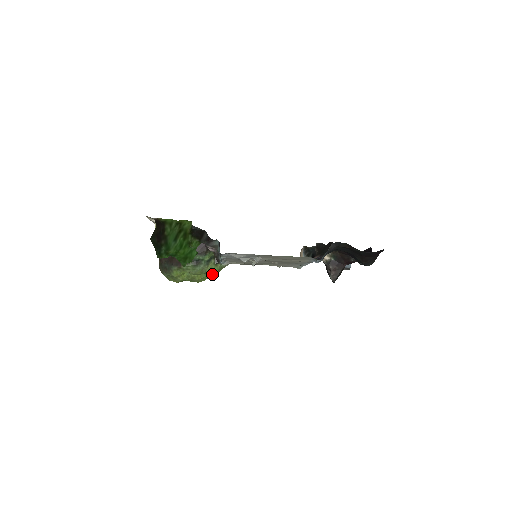
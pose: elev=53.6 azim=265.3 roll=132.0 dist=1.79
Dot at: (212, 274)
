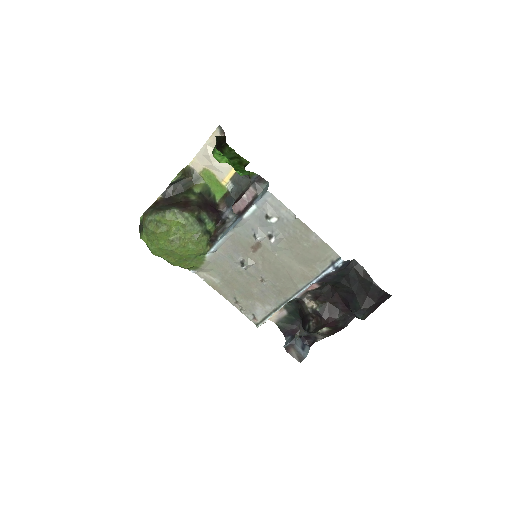
Dot at: (189, 258)
